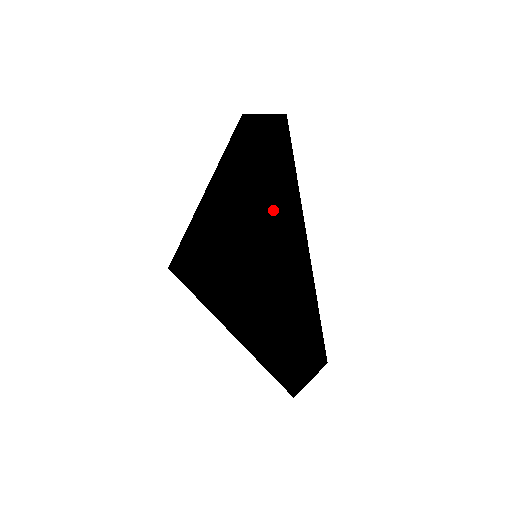
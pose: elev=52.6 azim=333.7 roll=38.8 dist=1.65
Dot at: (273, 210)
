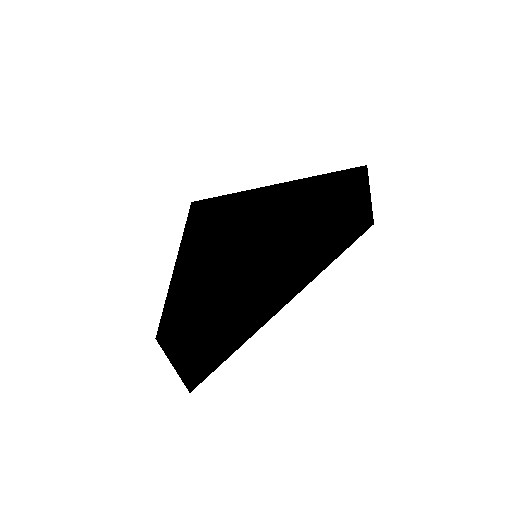
Dot at: (314, 230)
